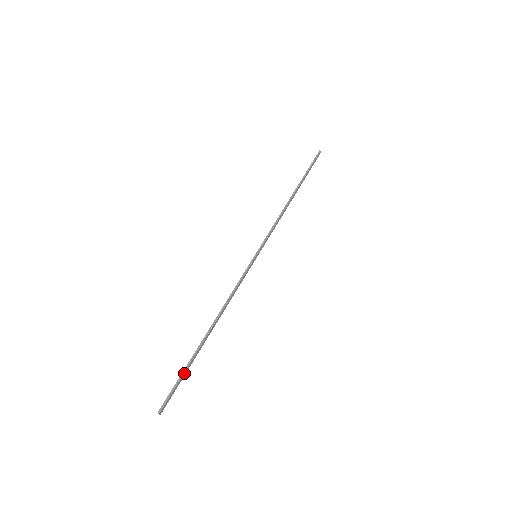
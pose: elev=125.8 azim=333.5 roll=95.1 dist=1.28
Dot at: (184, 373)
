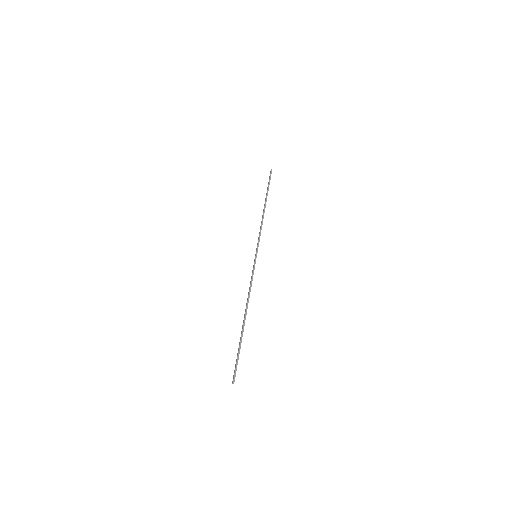
Dot at: occluded
